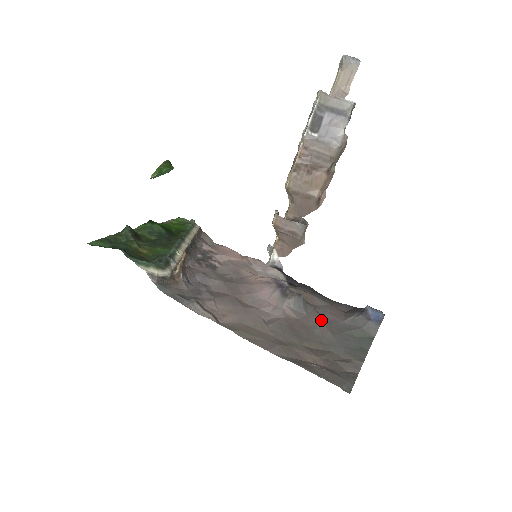
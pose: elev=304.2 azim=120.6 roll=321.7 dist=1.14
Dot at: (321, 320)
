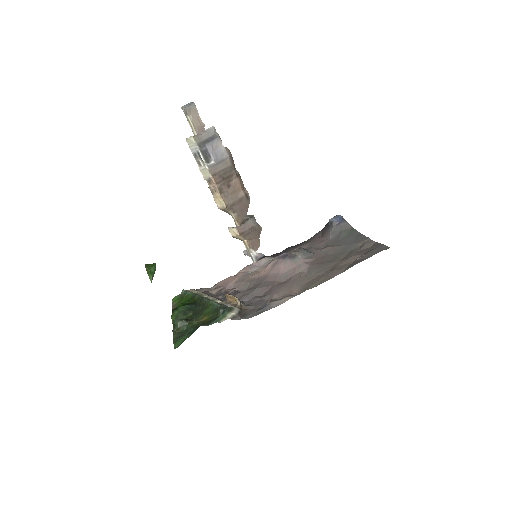
Dot at: (323, 248)
